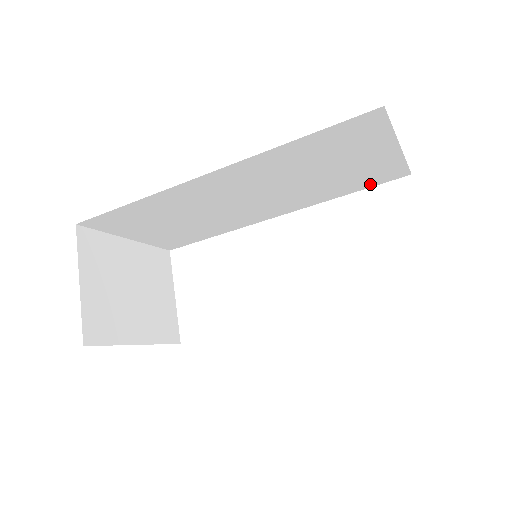
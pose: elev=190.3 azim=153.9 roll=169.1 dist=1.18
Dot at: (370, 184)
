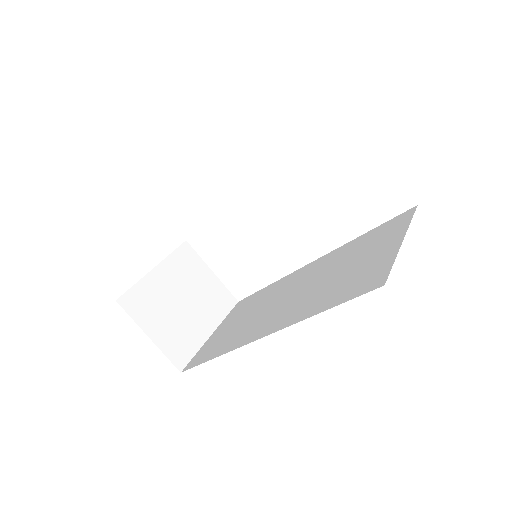
Dot at: occluded
